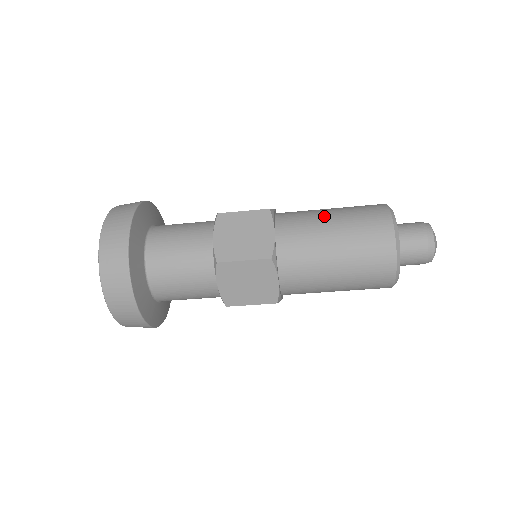
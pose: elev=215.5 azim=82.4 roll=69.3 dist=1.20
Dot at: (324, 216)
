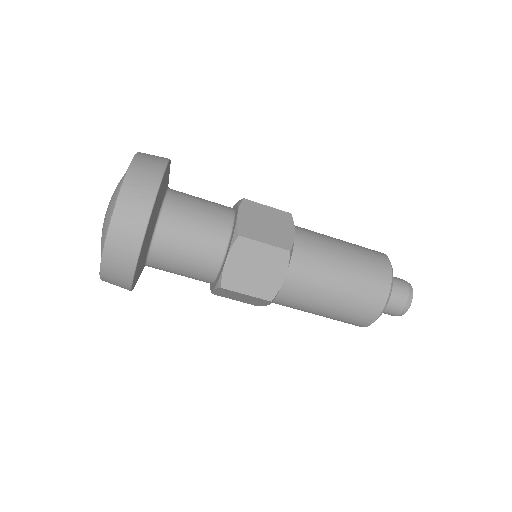
Dot at: occluded
